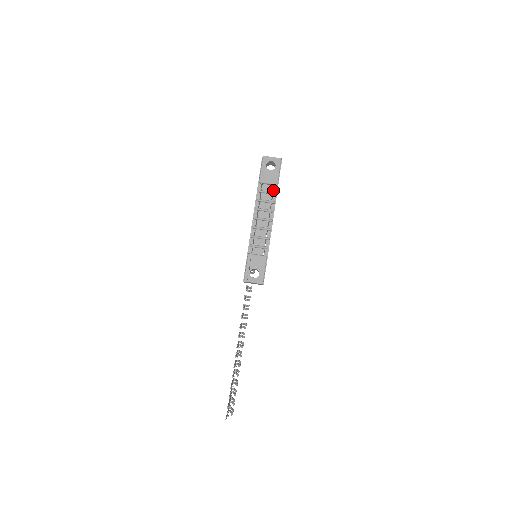
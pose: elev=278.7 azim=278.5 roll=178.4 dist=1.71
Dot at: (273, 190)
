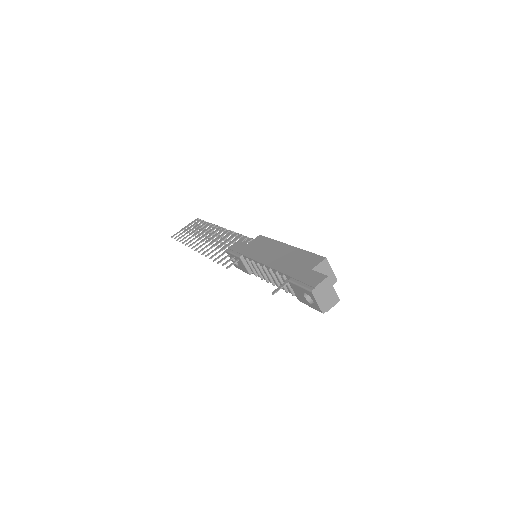
Dot at: occluded
